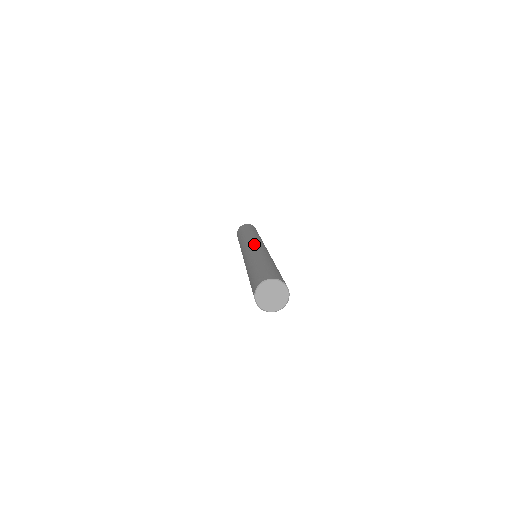
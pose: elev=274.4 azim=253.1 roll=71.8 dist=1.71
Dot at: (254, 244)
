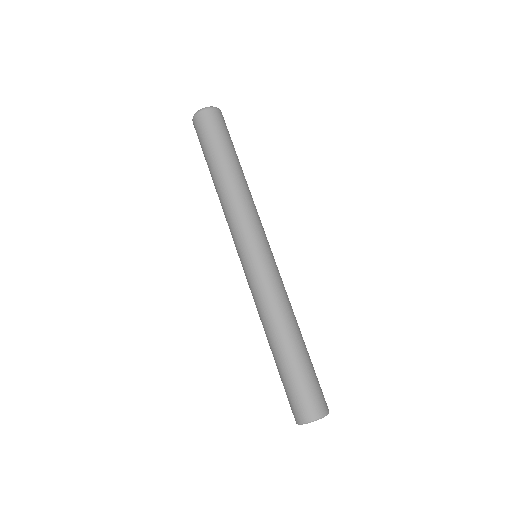
Dot at: (253, 259)
